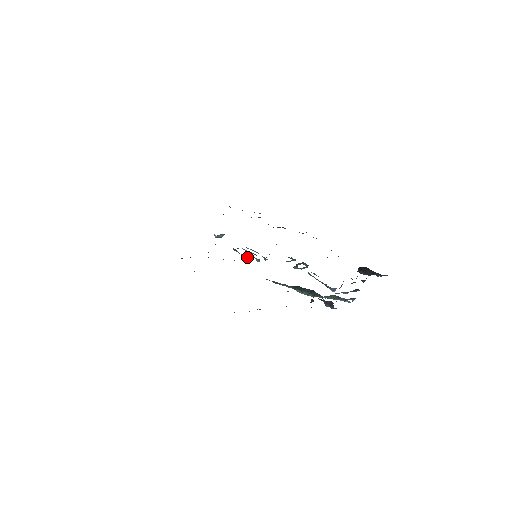
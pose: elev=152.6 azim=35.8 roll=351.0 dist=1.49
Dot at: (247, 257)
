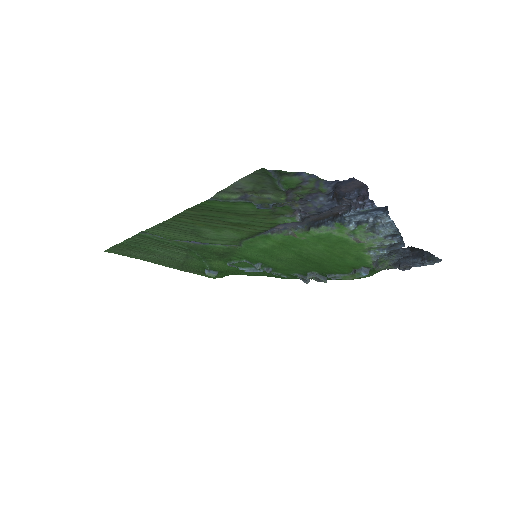
Dot at: (244, 259)
